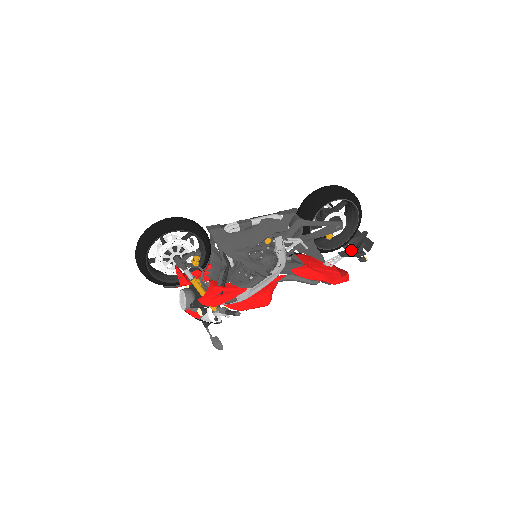
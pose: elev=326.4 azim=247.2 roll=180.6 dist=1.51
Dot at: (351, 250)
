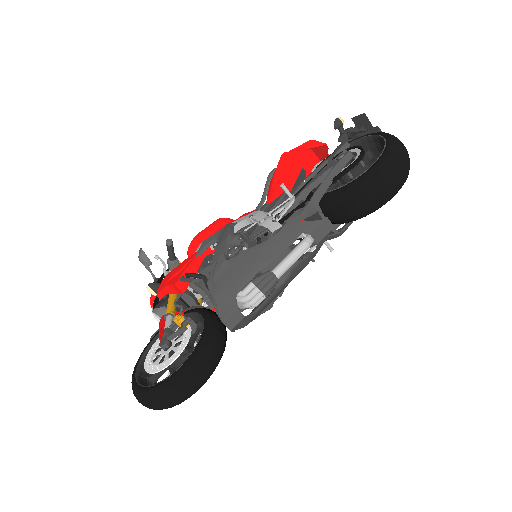
Dot at: occluded
